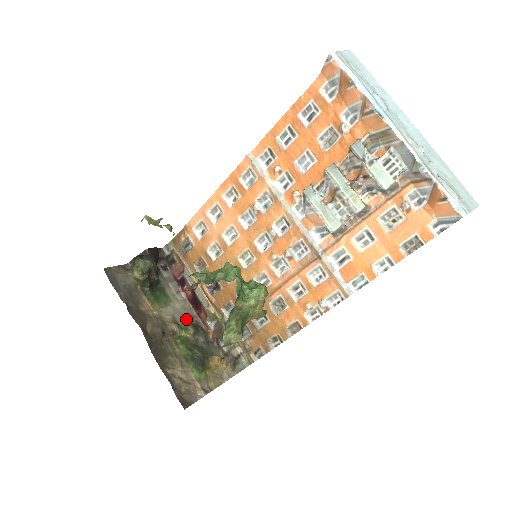
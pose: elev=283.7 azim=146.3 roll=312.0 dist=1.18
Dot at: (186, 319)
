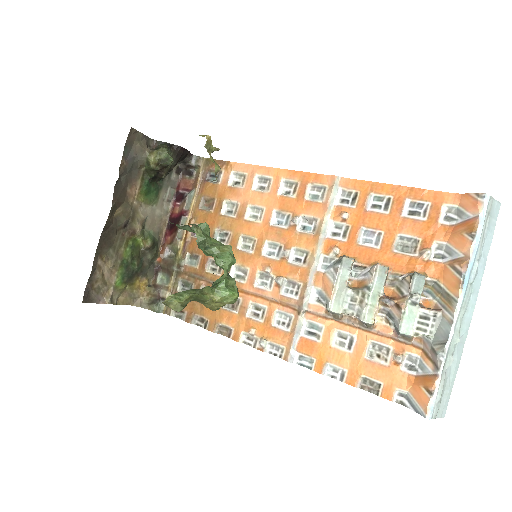
Dot at: (153, 229)
